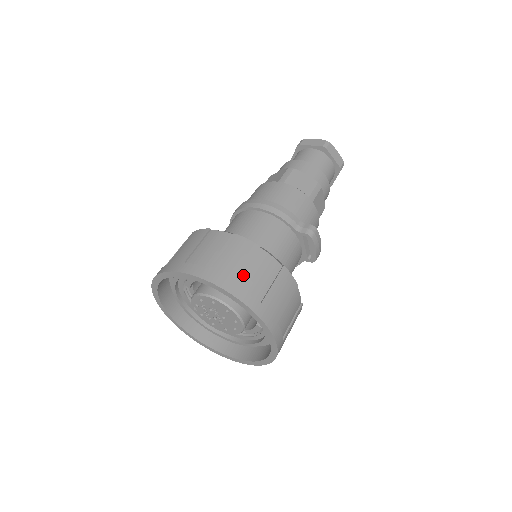
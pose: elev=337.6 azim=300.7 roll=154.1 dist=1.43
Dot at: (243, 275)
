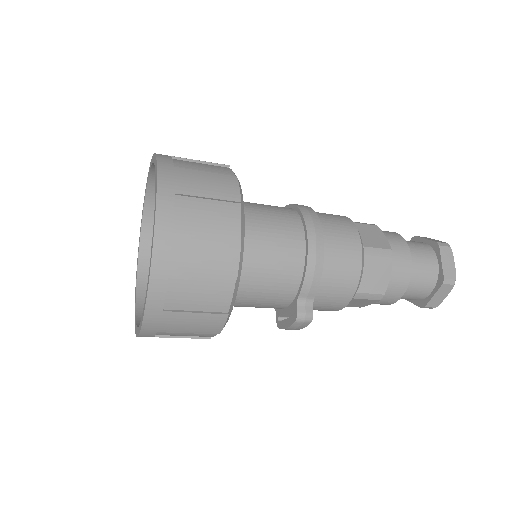
Dot at: (185, 277)
